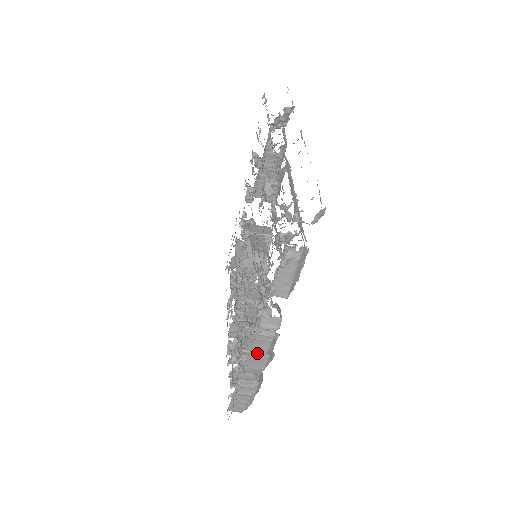
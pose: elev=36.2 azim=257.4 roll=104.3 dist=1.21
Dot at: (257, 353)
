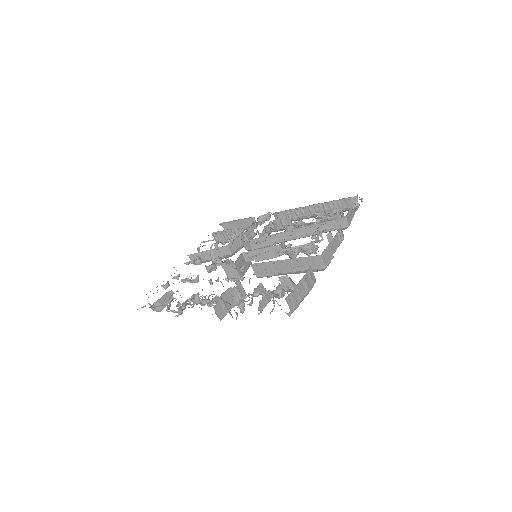
Dot at: (331, 247)
